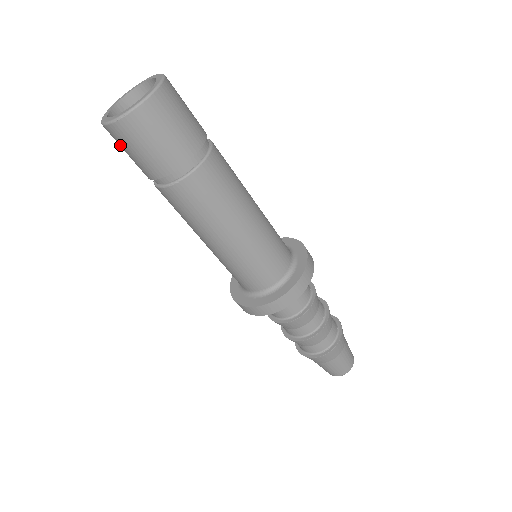
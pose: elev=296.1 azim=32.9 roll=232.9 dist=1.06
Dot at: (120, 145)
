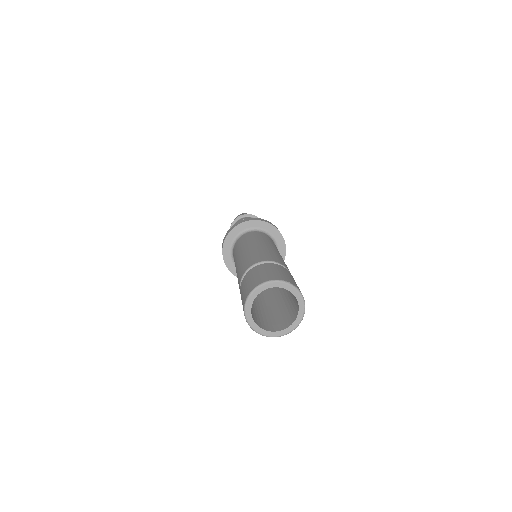
Dot at: occluded
